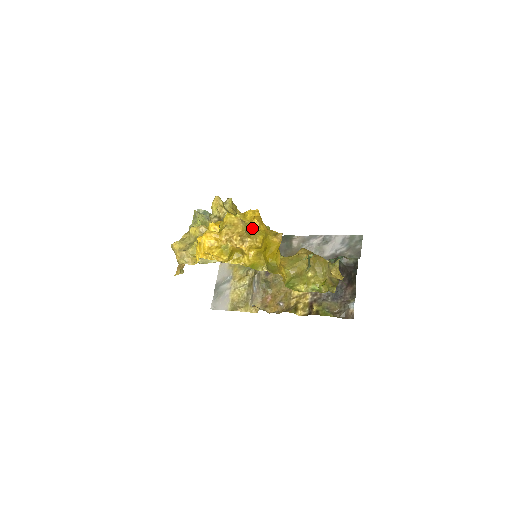
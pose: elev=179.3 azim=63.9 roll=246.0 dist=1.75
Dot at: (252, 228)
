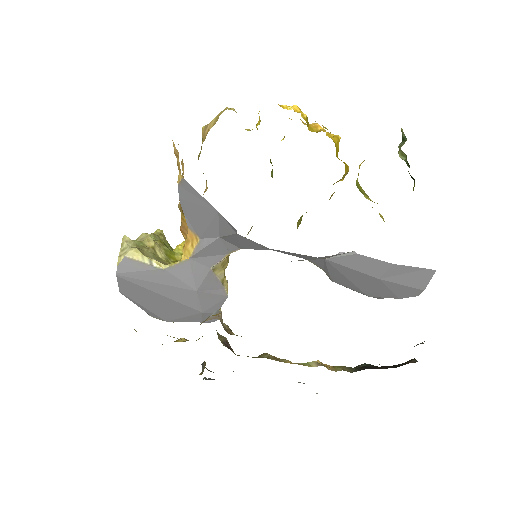
Dot at: occluded
